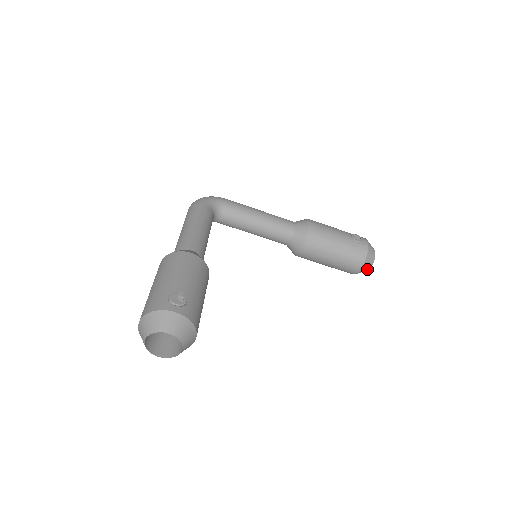
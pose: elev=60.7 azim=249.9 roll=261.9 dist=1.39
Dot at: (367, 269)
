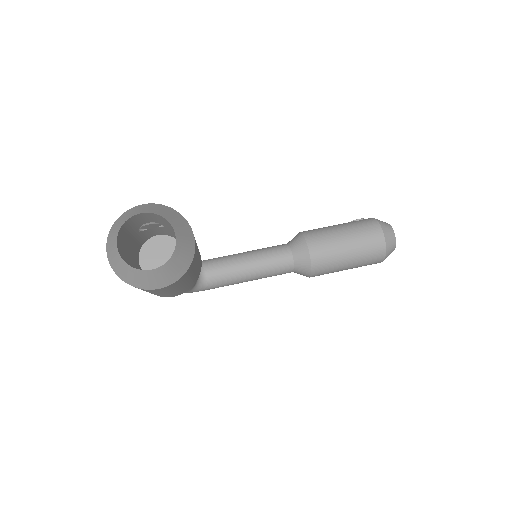
Dot at: (393, 239)
